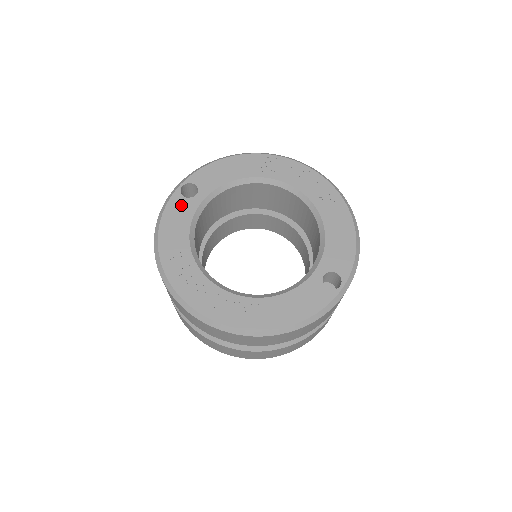
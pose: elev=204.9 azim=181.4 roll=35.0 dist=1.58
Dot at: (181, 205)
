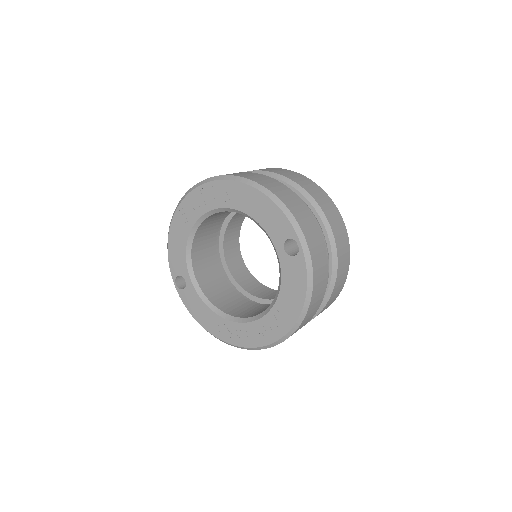
Dot at: (188, 296)
